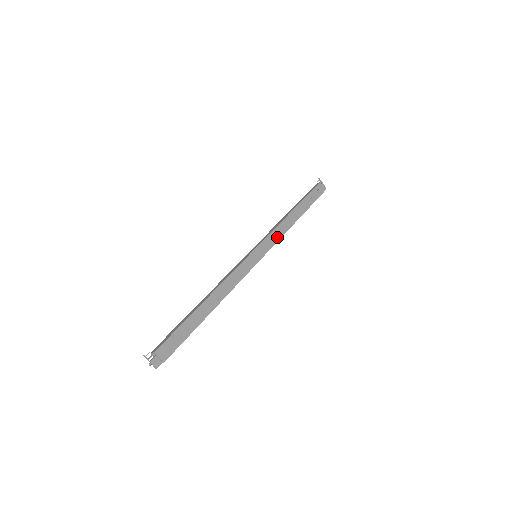
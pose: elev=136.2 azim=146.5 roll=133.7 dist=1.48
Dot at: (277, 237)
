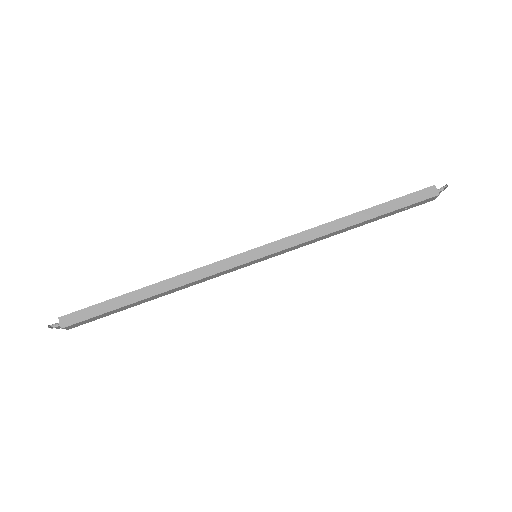
Dot at: (302, 246)
